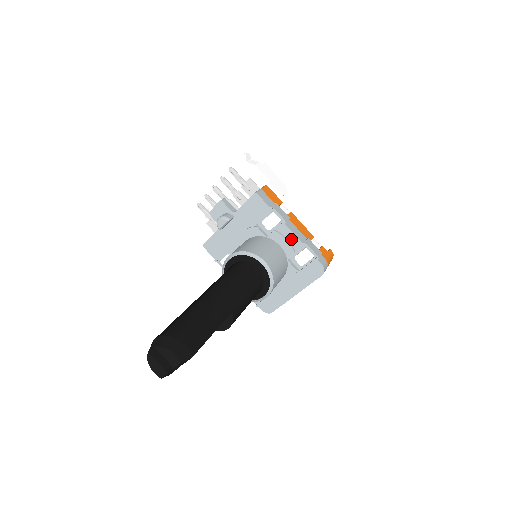
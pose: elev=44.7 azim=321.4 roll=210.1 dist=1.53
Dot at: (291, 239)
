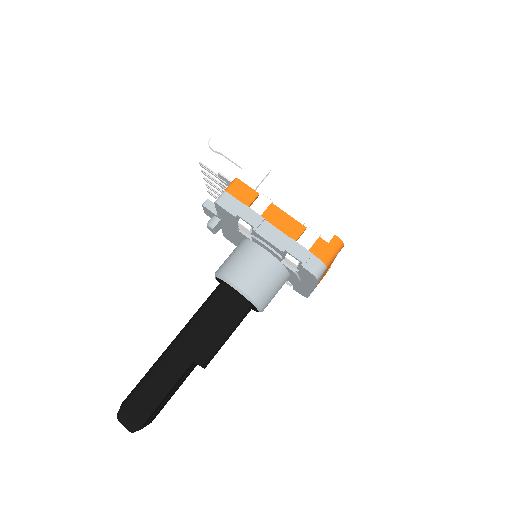
Dot at: (270, 245)
